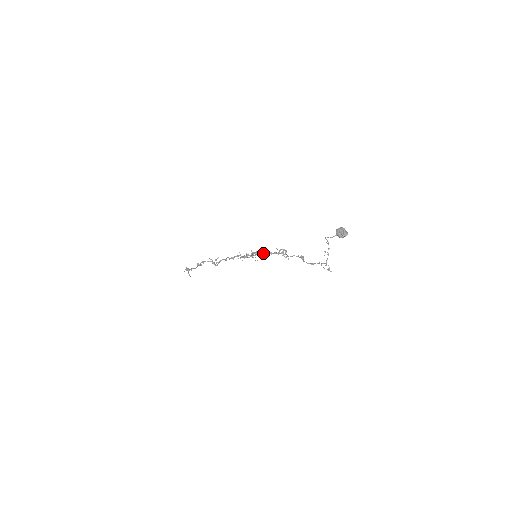
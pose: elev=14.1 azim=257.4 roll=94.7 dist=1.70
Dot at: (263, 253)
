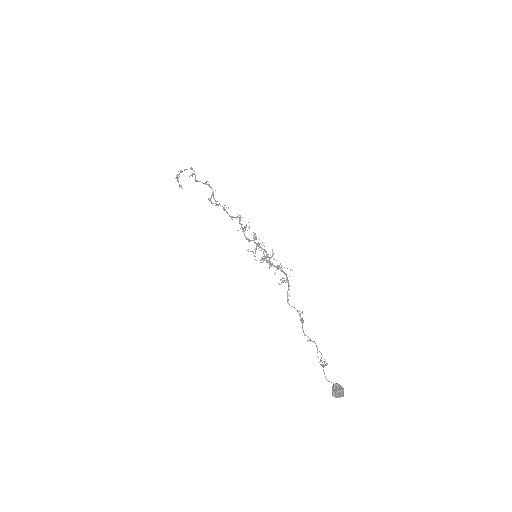
Dot at: occluded
